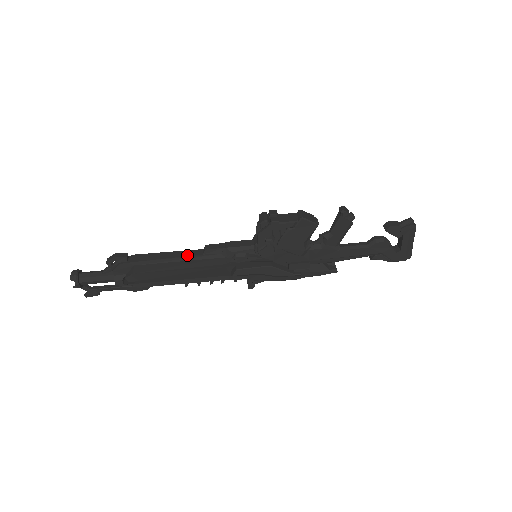
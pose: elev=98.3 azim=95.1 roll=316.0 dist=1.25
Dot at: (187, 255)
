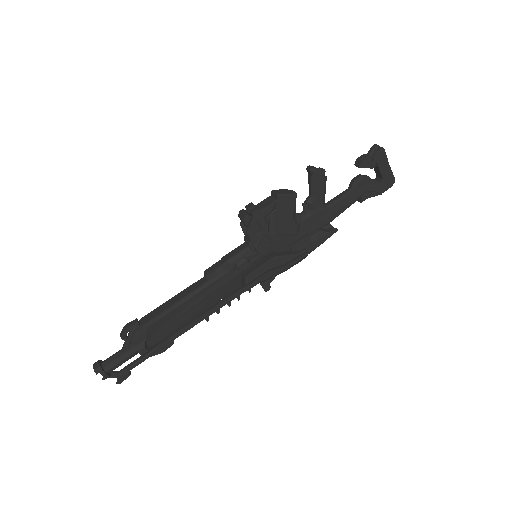
Dot at: (192, 289)
